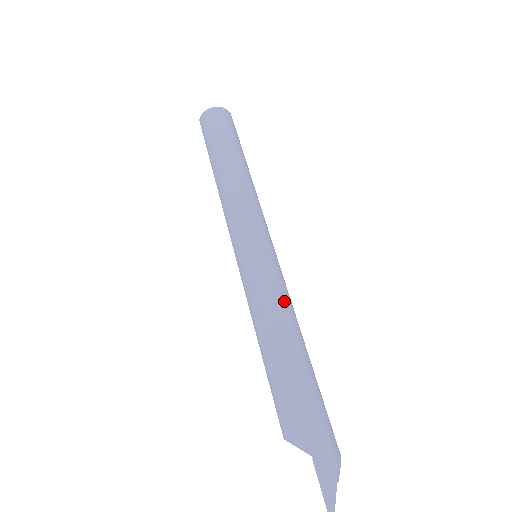
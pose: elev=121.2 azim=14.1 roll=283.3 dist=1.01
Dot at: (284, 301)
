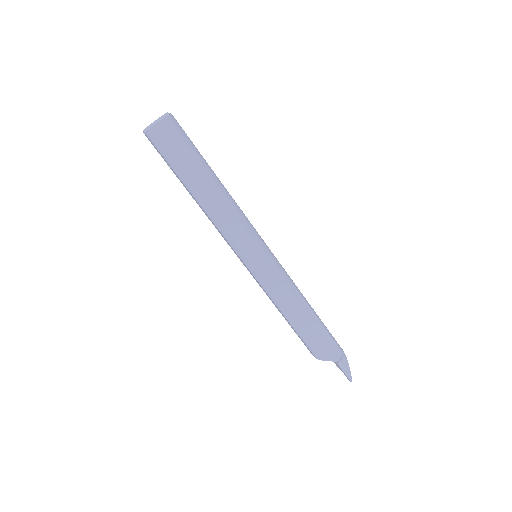
Dot at: (294, 287)
